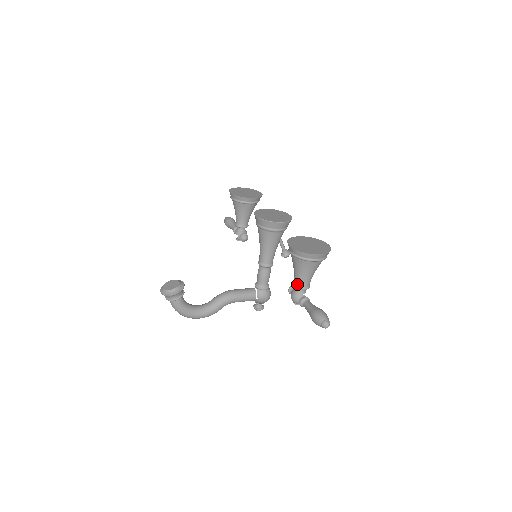
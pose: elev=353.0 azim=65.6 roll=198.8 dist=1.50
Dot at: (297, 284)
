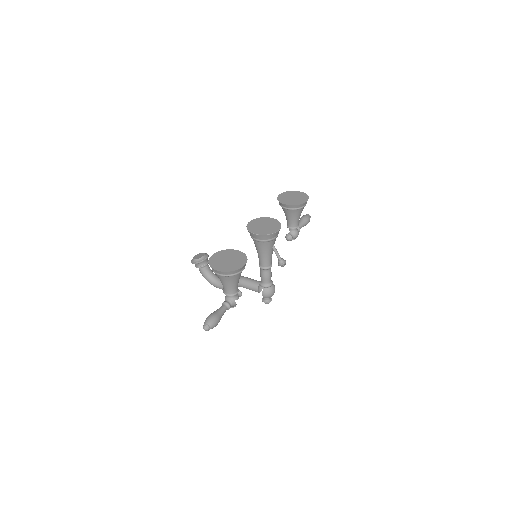
Dot at: (224, 289)
